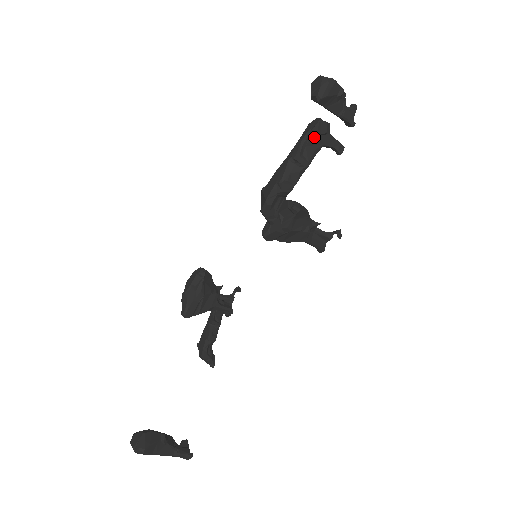
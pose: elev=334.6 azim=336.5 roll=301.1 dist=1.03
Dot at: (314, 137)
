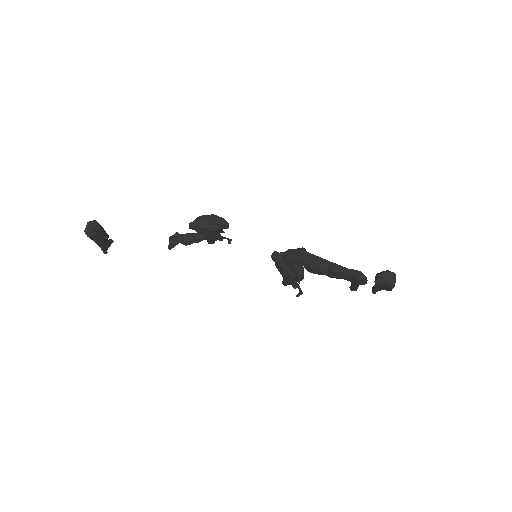
Dot at: (352, 278)
